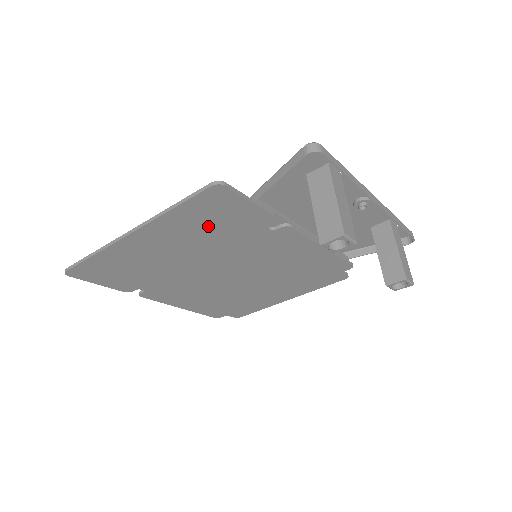
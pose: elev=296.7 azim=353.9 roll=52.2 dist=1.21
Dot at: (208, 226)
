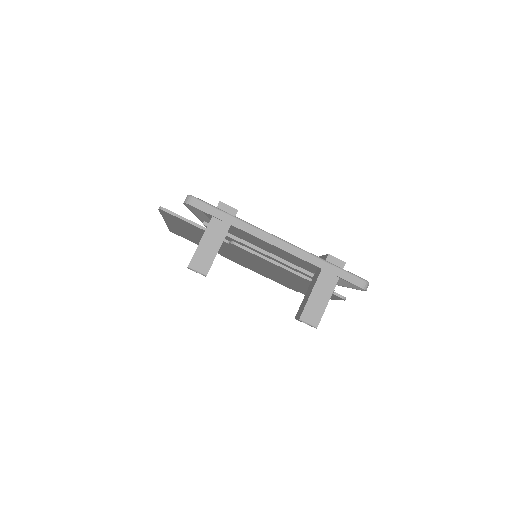
Dot at: (191, 229)
